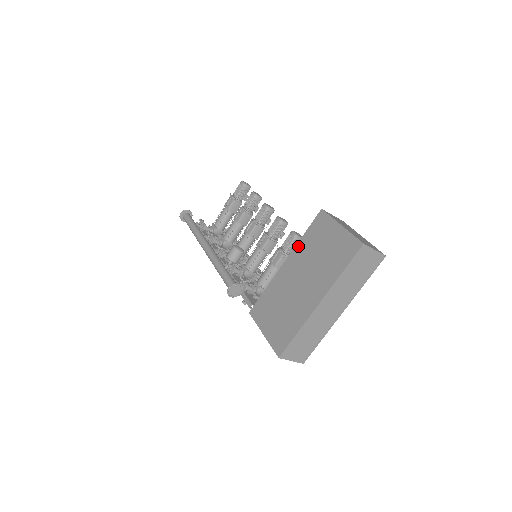
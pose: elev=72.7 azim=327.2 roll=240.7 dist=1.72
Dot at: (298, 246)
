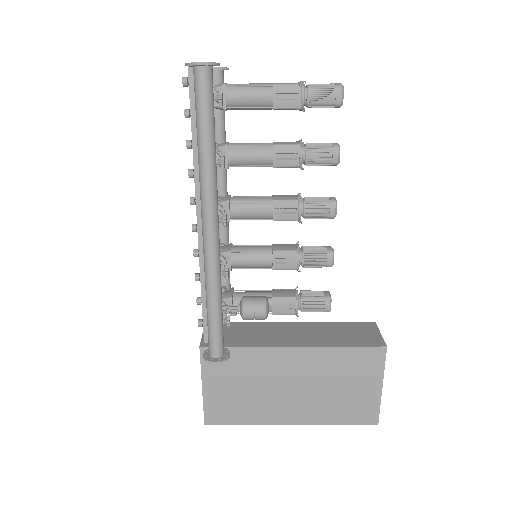
Dot at: (325, 351)
